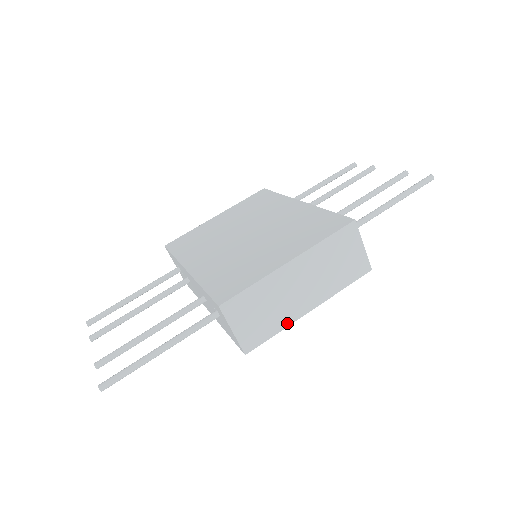
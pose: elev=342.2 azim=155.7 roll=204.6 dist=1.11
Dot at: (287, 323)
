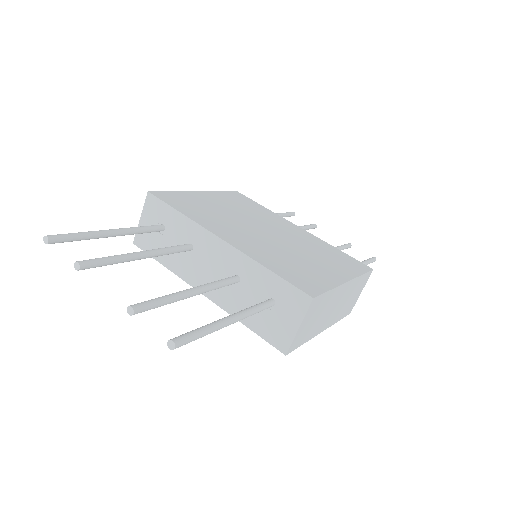
Dot at: (312, 336)
